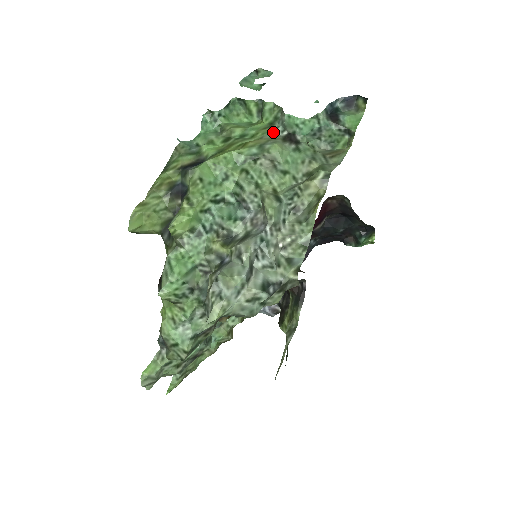
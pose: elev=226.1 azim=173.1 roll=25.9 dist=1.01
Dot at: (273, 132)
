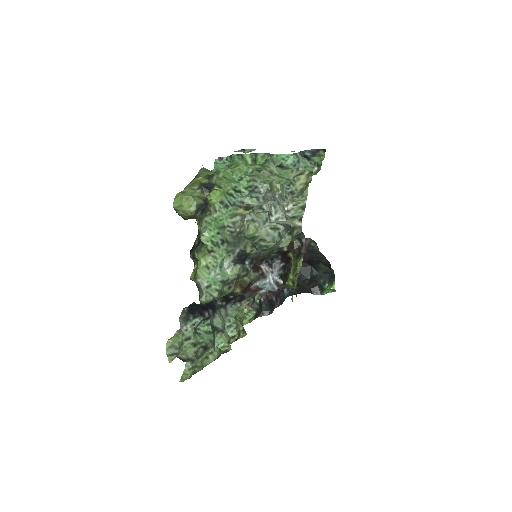
Dot at: occluded
